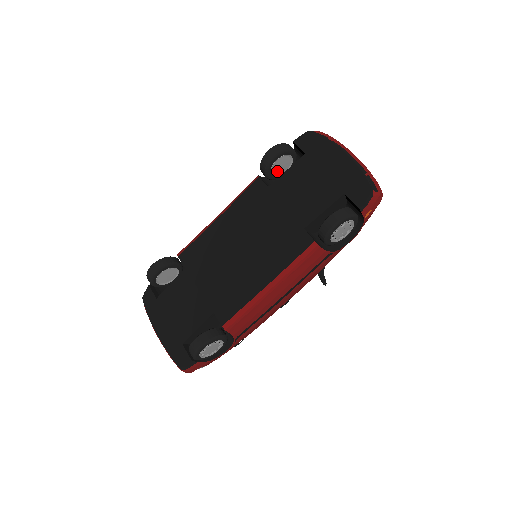
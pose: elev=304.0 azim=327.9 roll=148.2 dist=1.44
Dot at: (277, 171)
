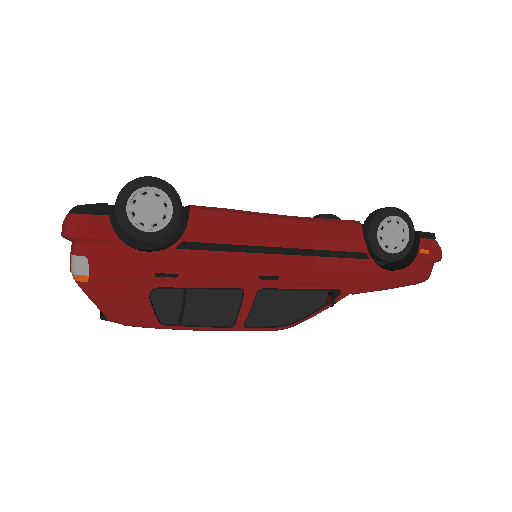
Dot at: occluded
